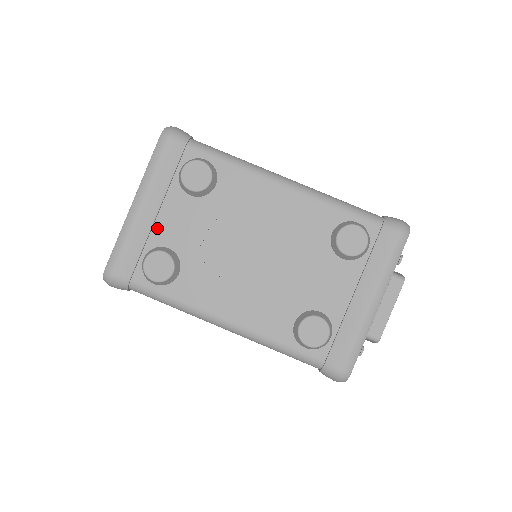
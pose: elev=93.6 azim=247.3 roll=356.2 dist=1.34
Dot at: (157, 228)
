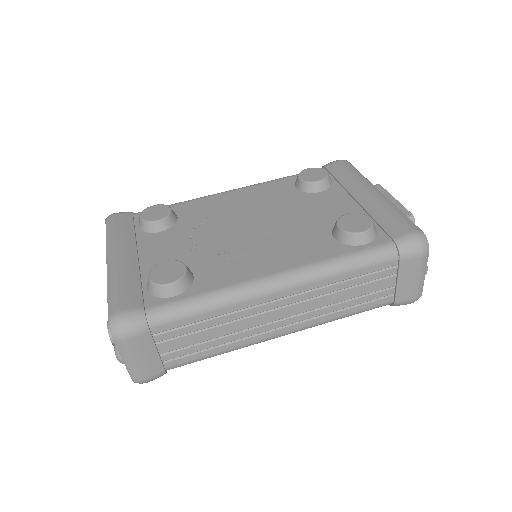
Dot at: (145, 263)
